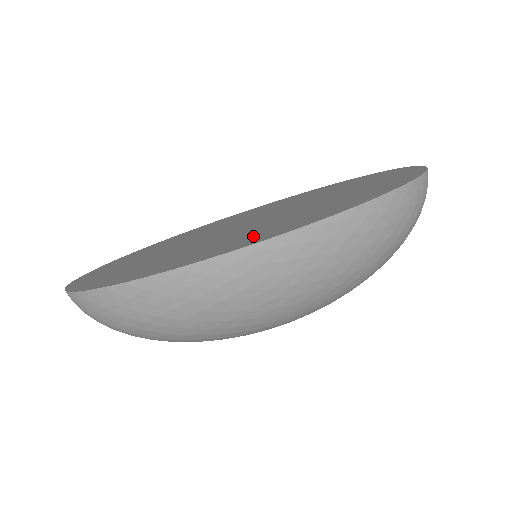
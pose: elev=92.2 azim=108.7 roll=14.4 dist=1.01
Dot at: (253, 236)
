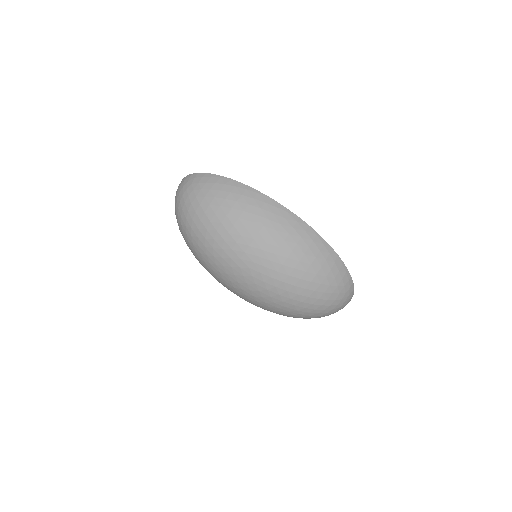
Dot at: occluded
